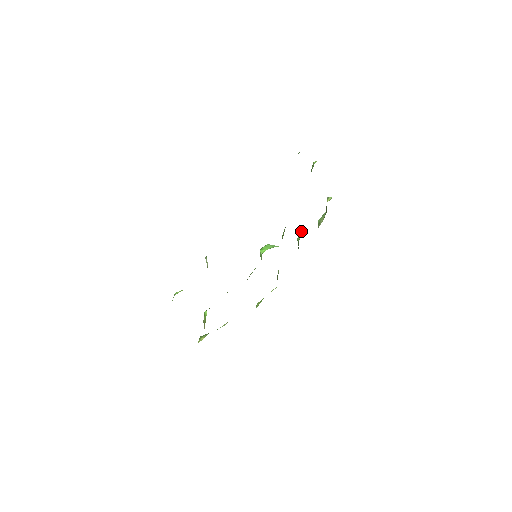
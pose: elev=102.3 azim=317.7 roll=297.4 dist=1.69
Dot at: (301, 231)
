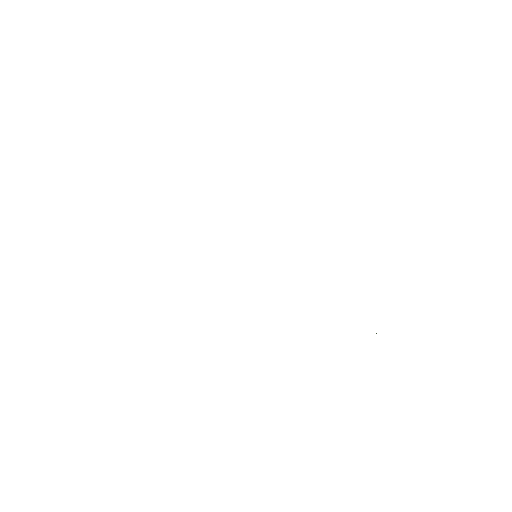
Dot at: occluded
